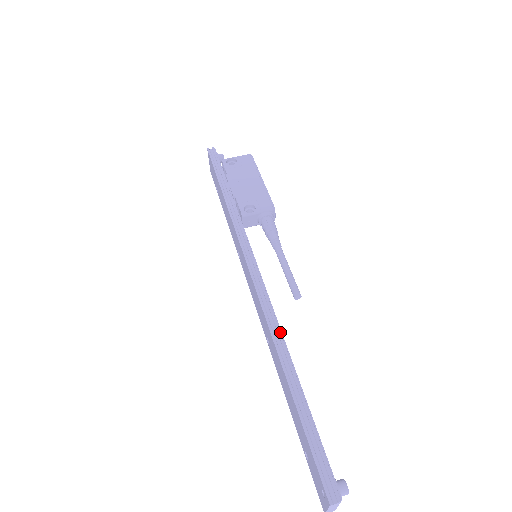
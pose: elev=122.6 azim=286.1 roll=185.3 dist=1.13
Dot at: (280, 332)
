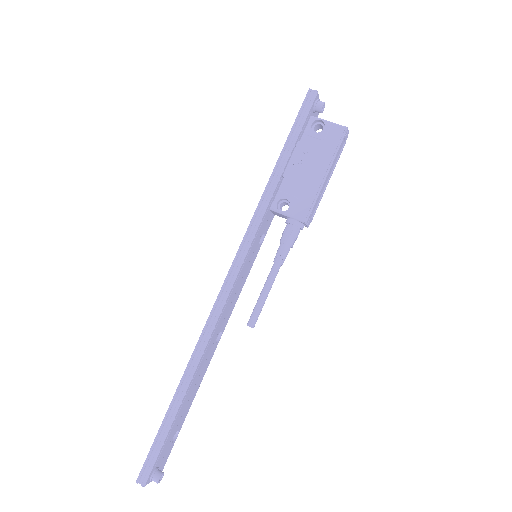
Dot at: (203, 349)
